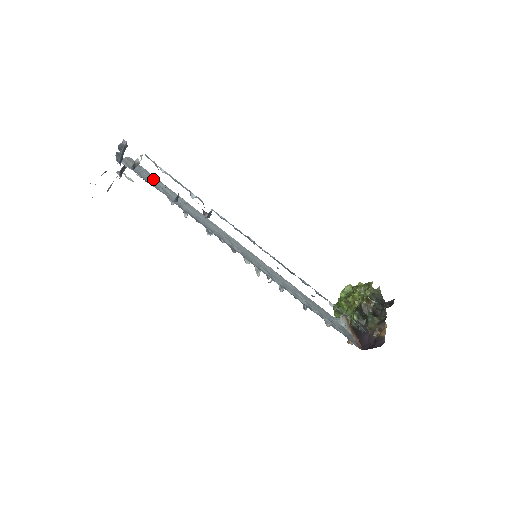
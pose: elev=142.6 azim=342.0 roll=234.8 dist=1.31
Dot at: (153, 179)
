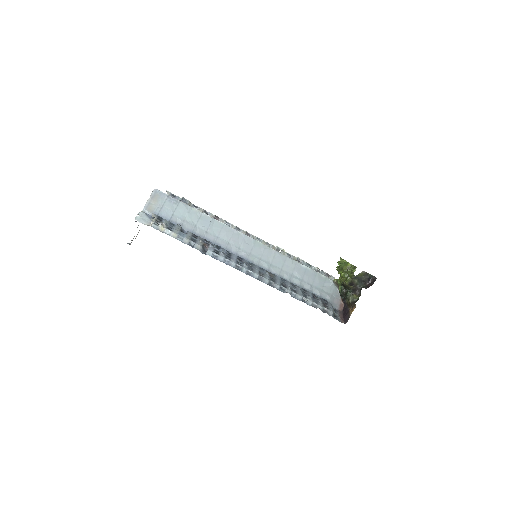
Dot at: (174, 207)
